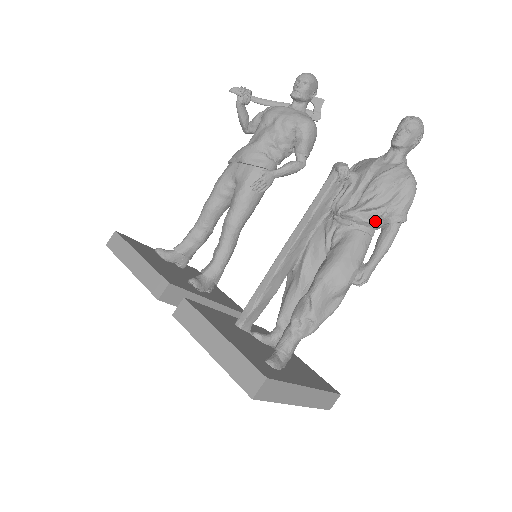
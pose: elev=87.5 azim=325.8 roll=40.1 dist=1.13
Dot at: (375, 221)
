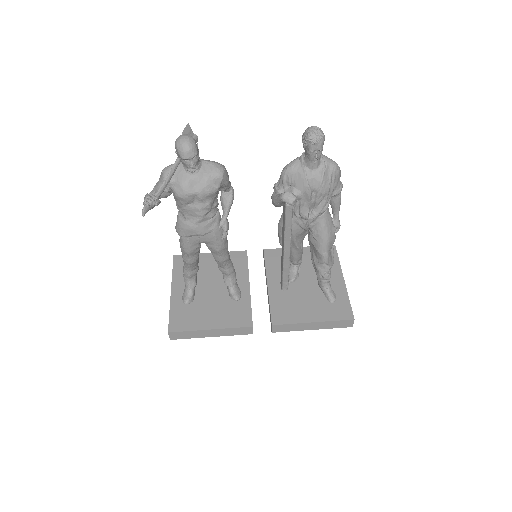
Dot at: (328, 203)
